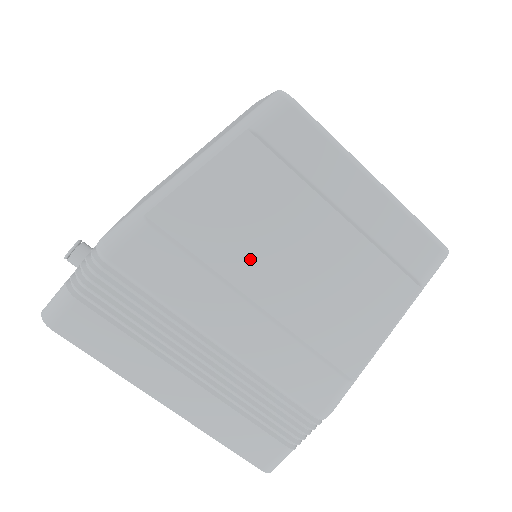
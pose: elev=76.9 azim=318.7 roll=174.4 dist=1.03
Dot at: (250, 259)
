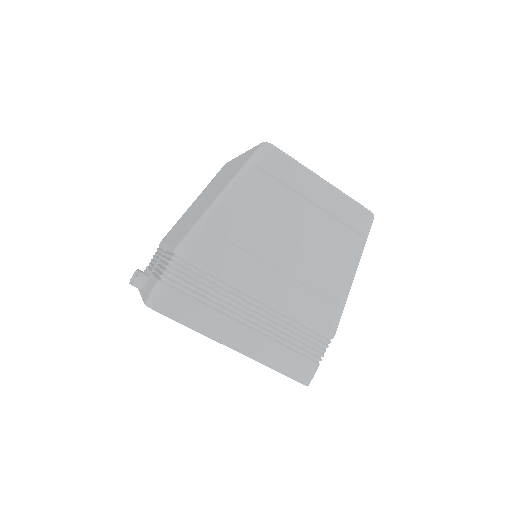
Dot at: (268, 240)
